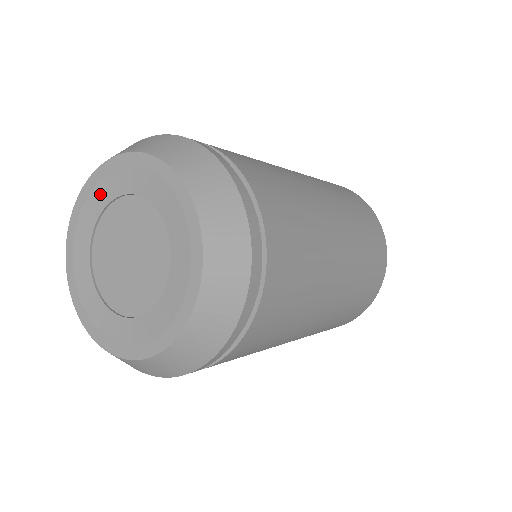
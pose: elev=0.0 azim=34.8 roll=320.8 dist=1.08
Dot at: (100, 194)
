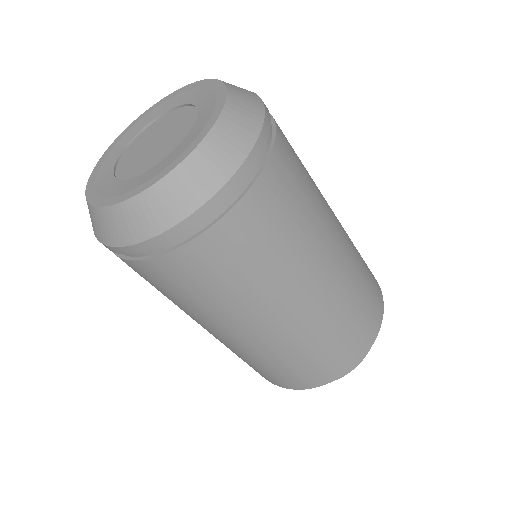
Dot at: (178, 99)
